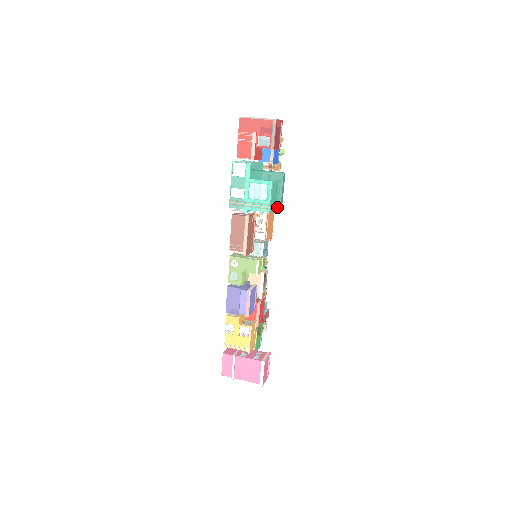
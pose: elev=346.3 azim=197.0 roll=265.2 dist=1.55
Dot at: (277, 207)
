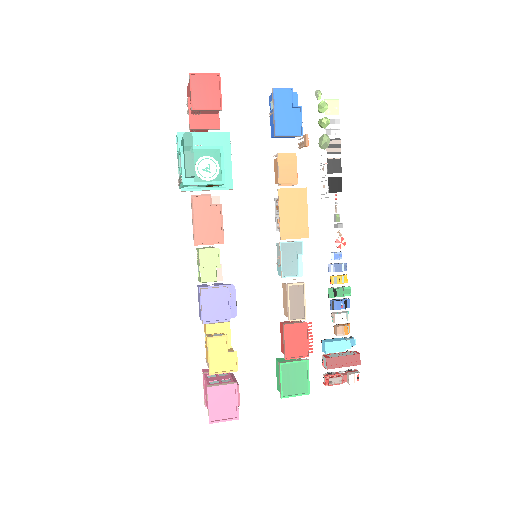
Dot at: (186, 176)
